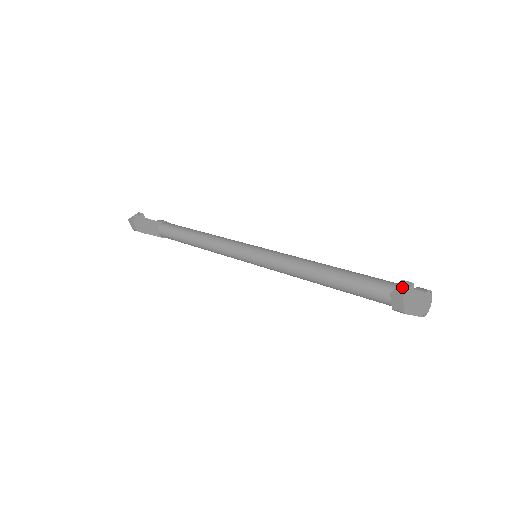
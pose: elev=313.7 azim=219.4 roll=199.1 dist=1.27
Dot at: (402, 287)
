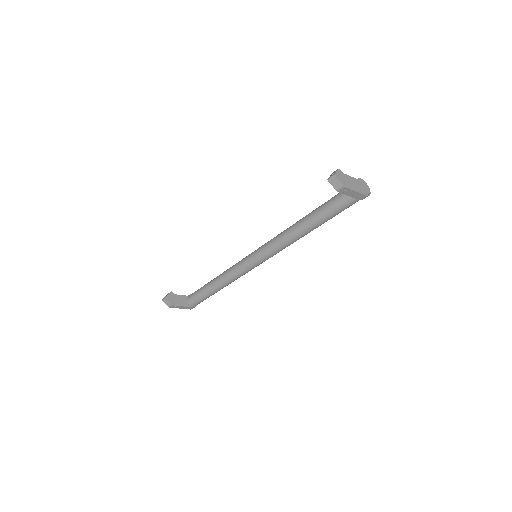
Dot at: occluded
